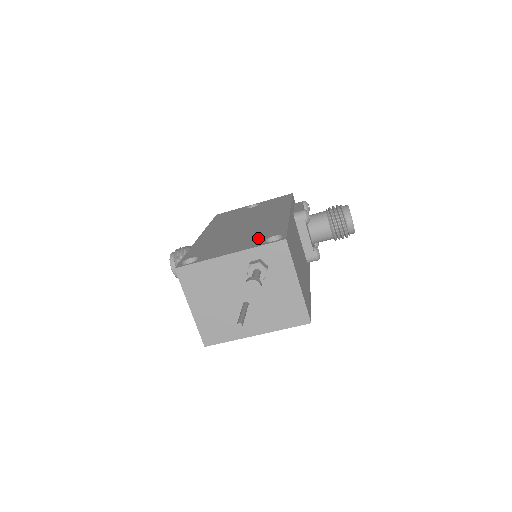
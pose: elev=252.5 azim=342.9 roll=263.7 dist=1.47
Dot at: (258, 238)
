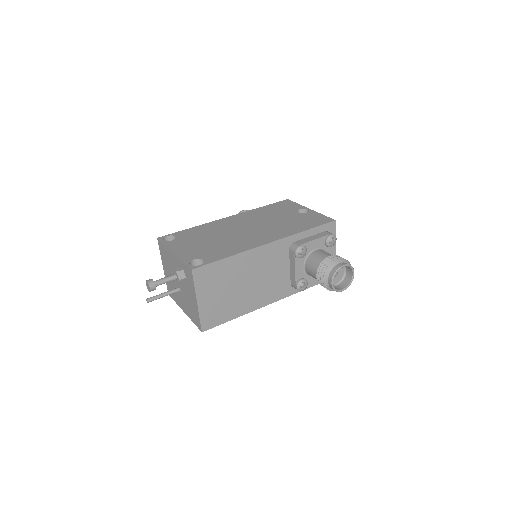
Dot at: (202, 253)
